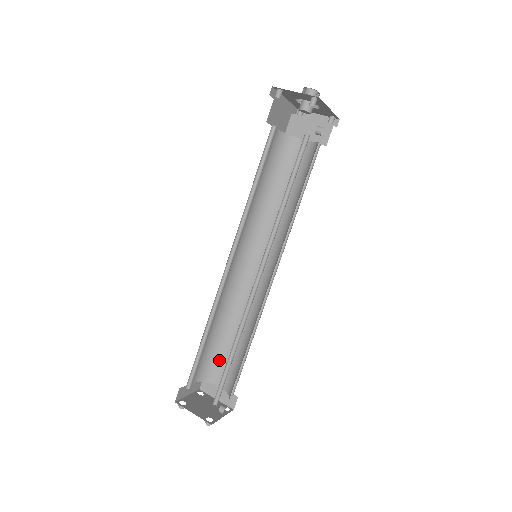
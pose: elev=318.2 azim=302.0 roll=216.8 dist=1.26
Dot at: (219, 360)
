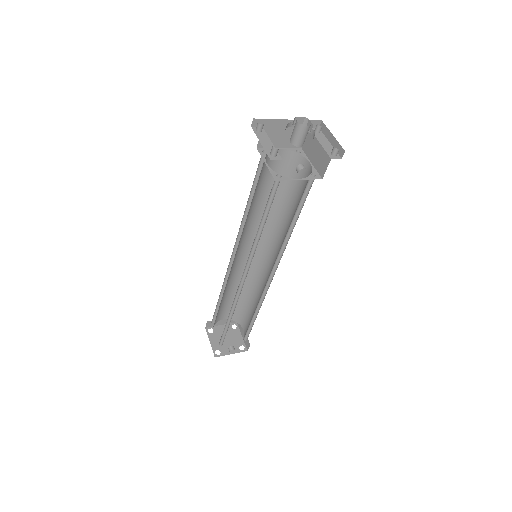
Dot at: (244, 312)
